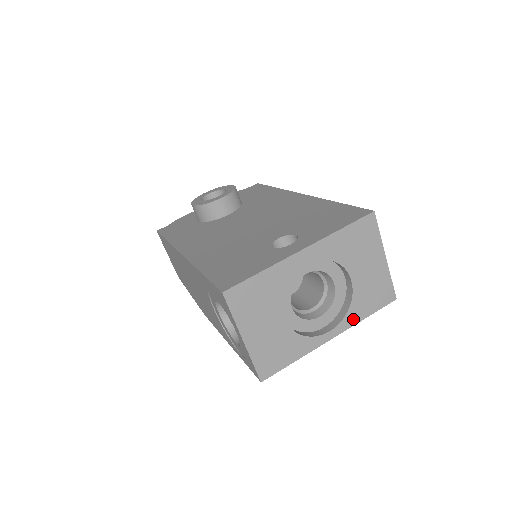
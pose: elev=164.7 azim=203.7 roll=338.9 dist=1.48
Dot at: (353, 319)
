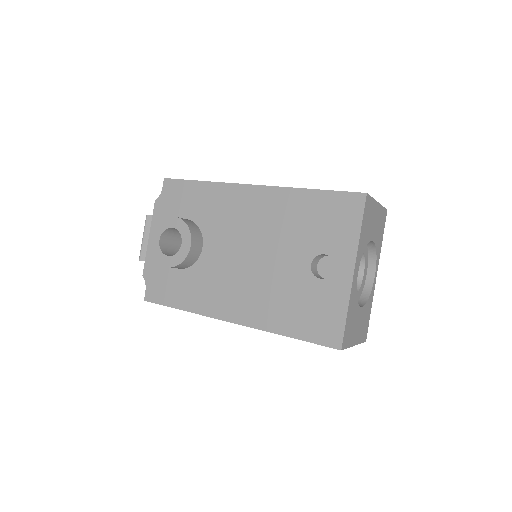
Dot at: (379, 253)
